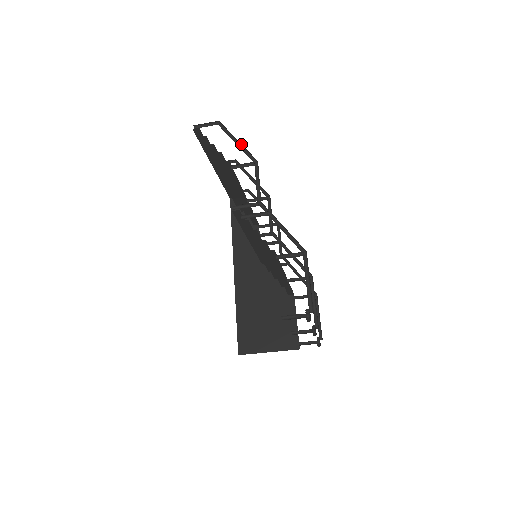
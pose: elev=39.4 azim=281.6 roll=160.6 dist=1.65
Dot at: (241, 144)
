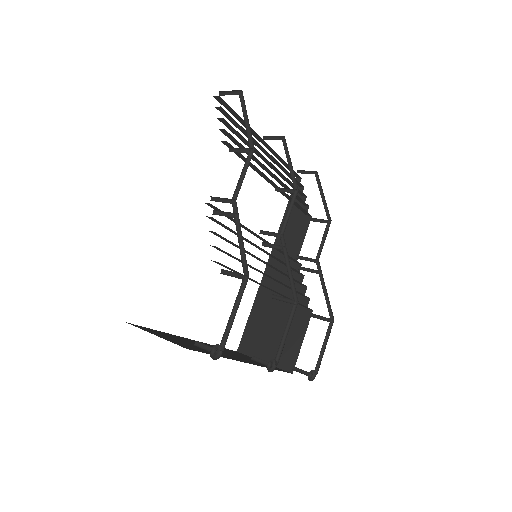
Dot at: occluded
